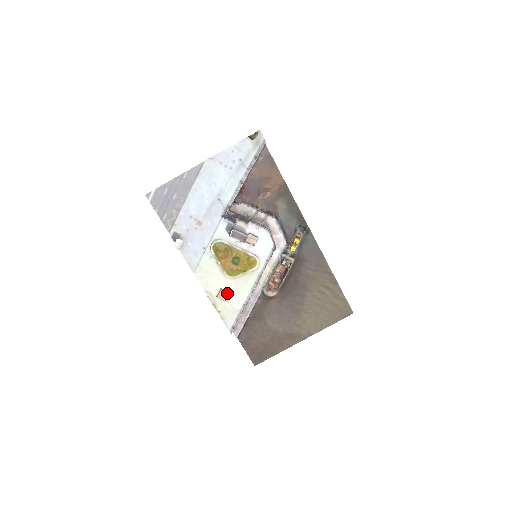
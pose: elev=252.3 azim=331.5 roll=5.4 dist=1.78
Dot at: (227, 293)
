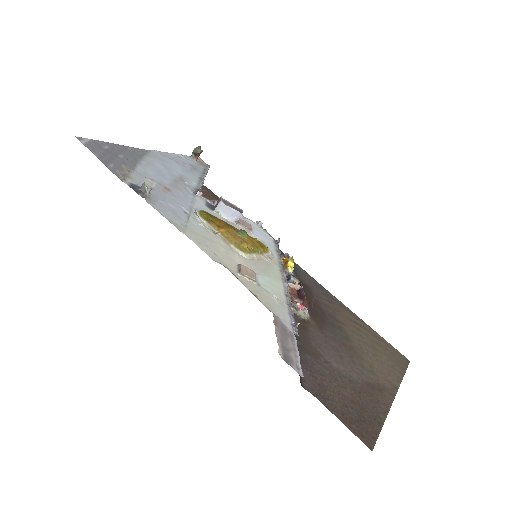
Dot at: (252, 271)
